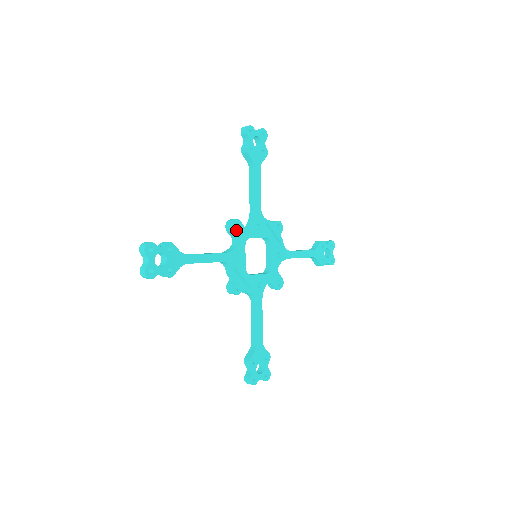
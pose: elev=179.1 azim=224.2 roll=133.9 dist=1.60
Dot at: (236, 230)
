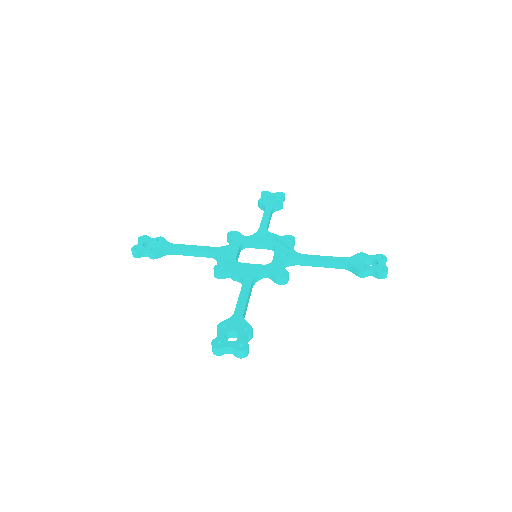
Dot at: (232, 236)
